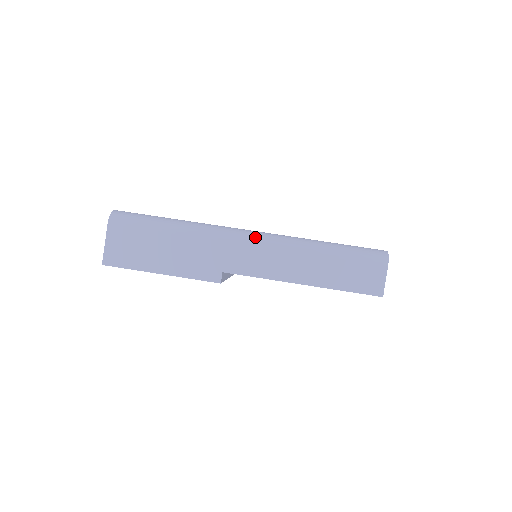
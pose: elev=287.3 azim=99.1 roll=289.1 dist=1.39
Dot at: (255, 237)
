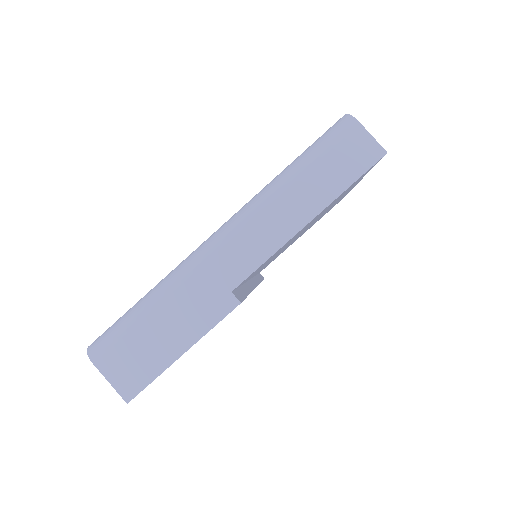
Dot at: (224, 232)
